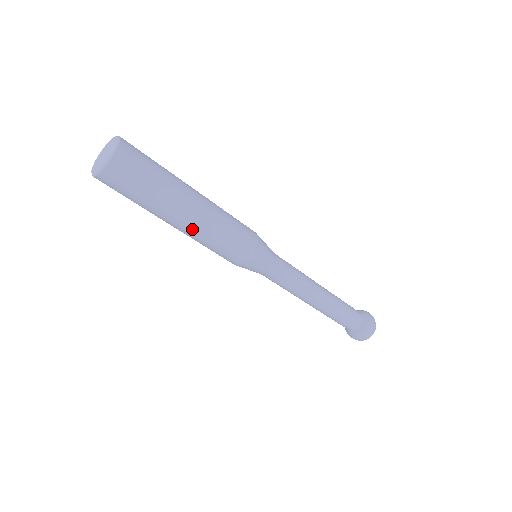
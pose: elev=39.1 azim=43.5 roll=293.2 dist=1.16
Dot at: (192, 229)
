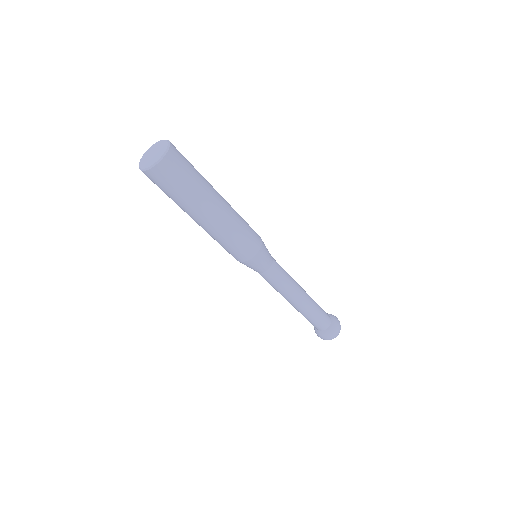
Dot at: (212, 226)
